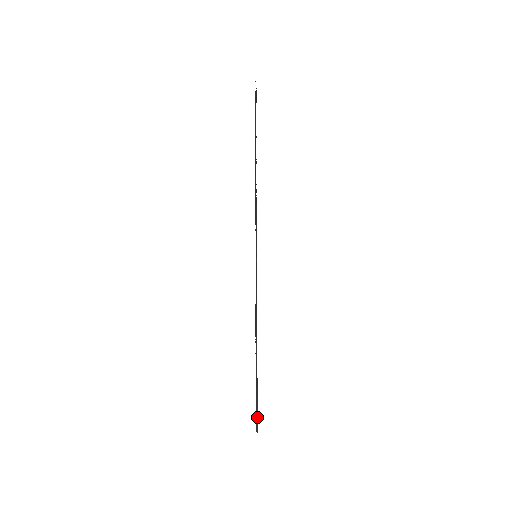
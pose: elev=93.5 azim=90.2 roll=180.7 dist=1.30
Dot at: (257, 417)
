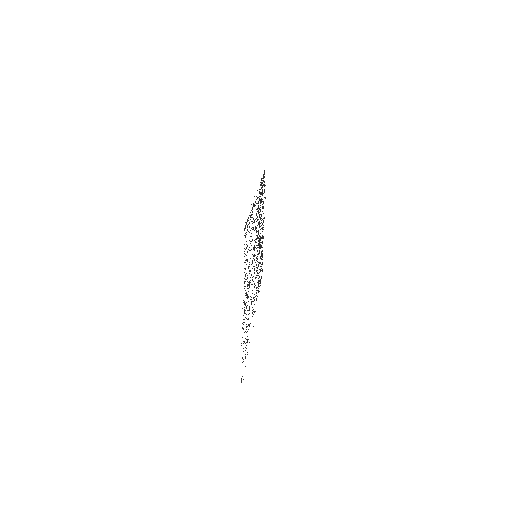
Dot at: occluded
